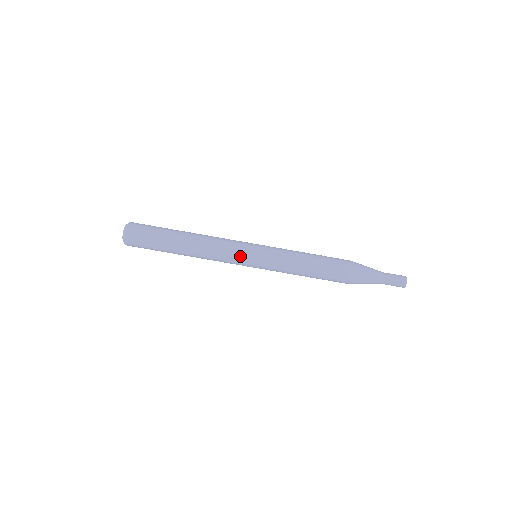
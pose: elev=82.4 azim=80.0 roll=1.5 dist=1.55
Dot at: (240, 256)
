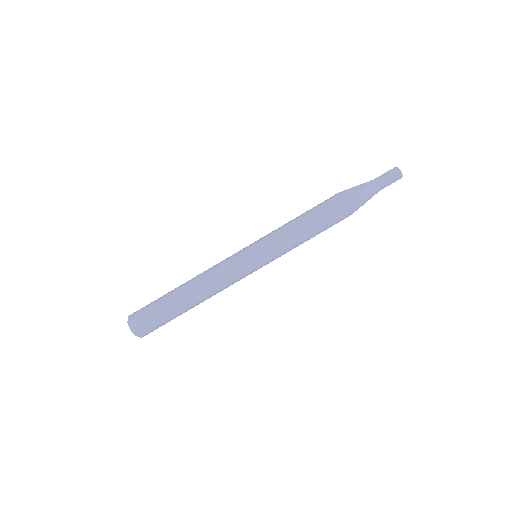
Dot at: (239, 262)
